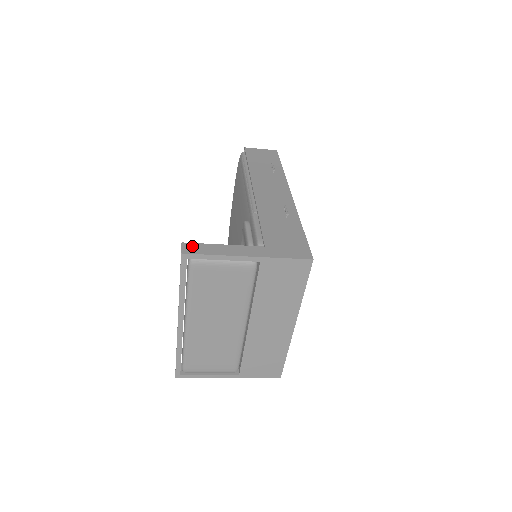
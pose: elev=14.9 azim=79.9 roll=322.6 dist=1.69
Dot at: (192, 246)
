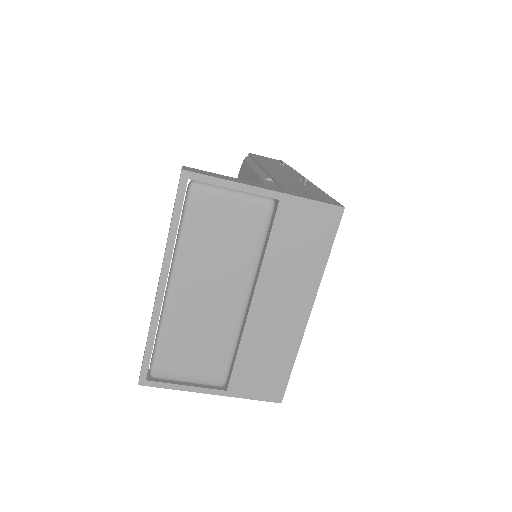
Dot at: (195, 169)
